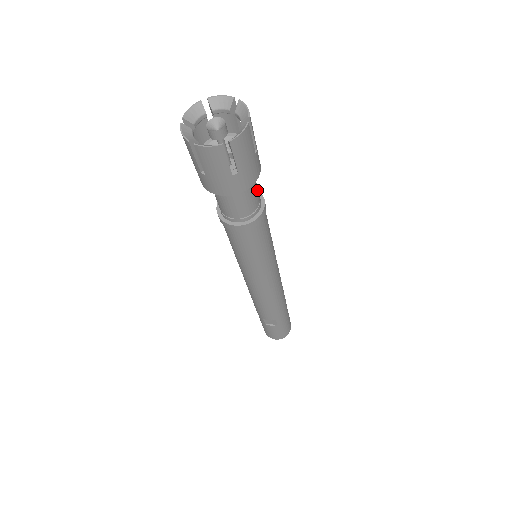
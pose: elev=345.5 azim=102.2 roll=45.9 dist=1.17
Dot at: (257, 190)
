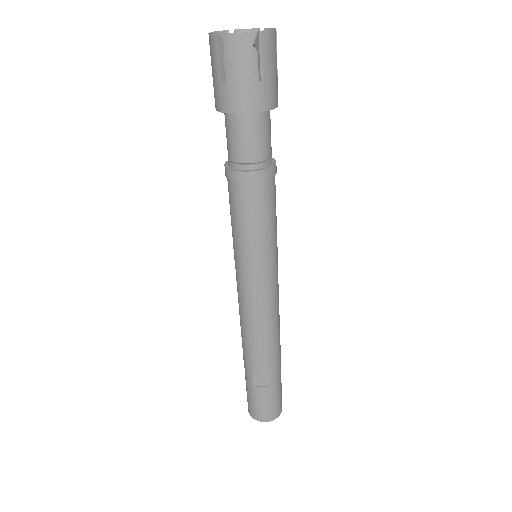
Dot at: occluded
